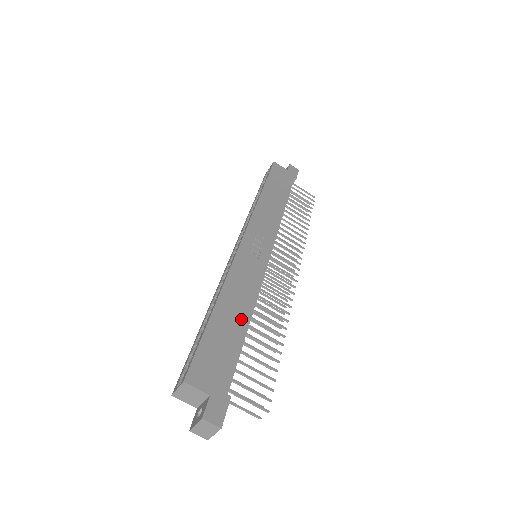
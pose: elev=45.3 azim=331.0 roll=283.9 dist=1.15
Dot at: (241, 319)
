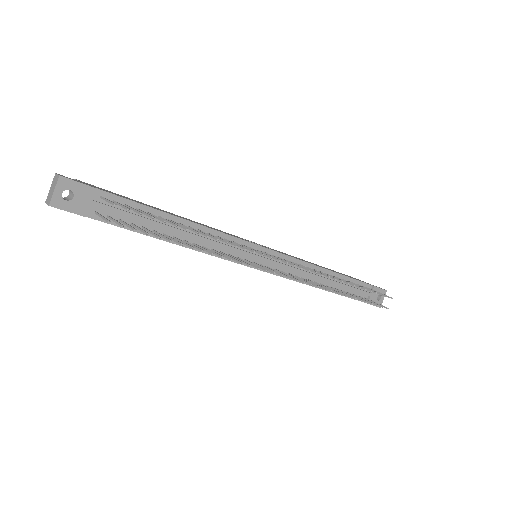
Dot at: (174, 215)
